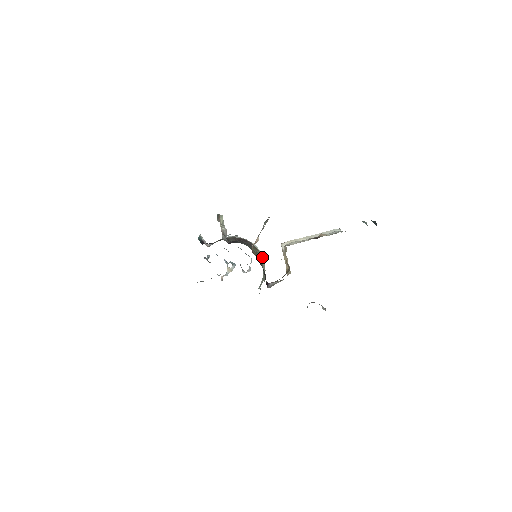
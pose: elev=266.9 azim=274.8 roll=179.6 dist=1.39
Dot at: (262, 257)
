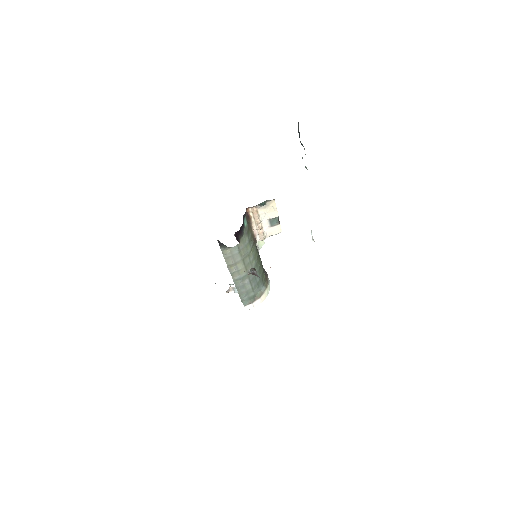
Dot at: (266, 287)
